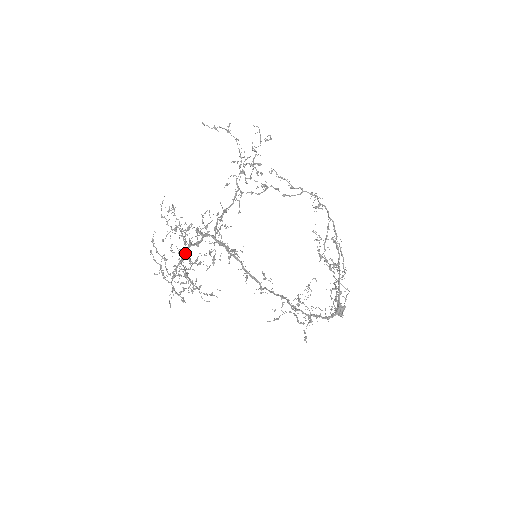
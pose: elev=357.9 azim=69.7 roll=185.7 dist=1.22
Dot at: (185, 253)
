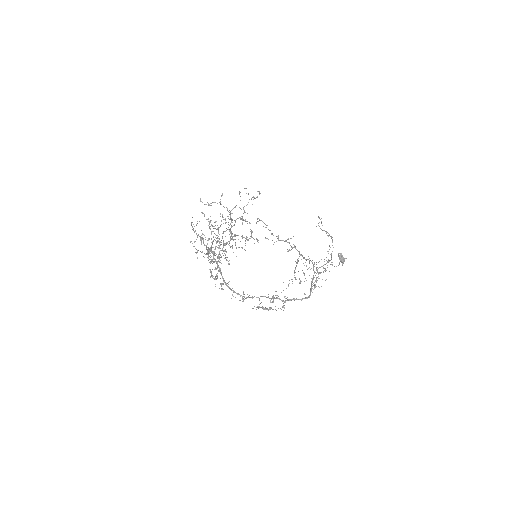
Dot at: (209, 251)
